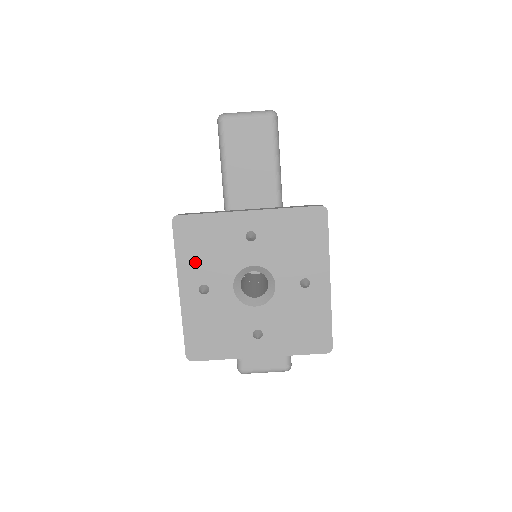
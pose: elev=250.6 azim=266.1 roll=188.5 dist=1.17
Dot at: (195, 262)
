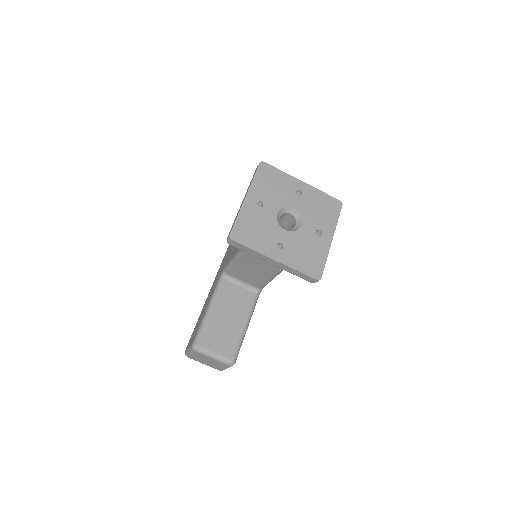
Dot at: (262, 188)
